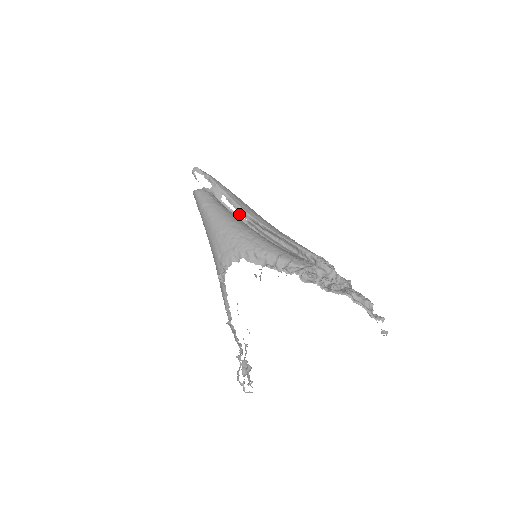
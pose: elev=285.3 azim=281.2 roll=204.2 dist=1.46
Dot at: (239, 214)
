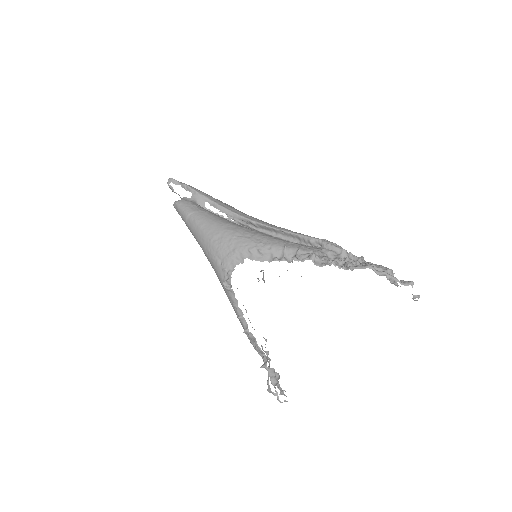
Dot at: occluded
